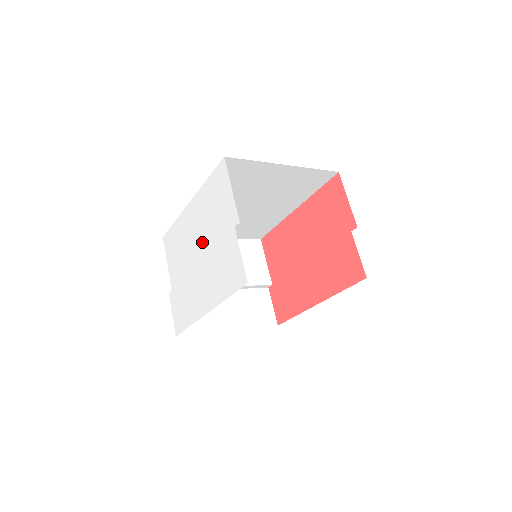
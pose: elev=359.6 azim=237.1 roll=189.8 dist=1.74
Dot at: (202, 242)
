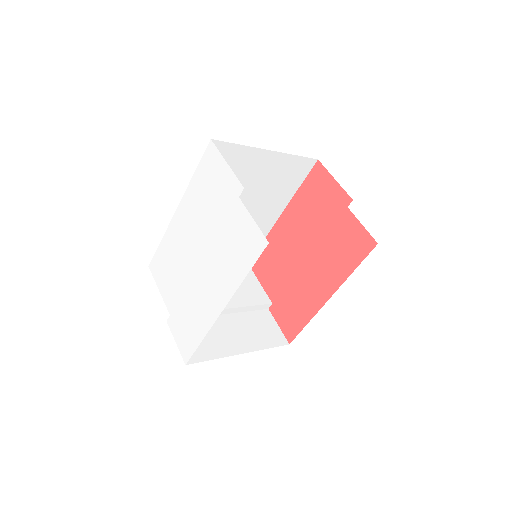
Dot at: (201, 238)
